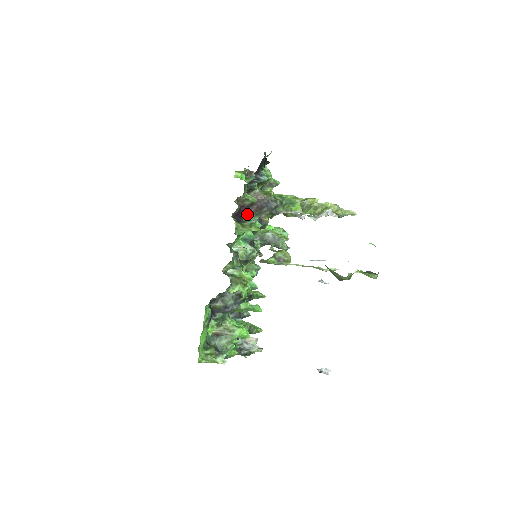
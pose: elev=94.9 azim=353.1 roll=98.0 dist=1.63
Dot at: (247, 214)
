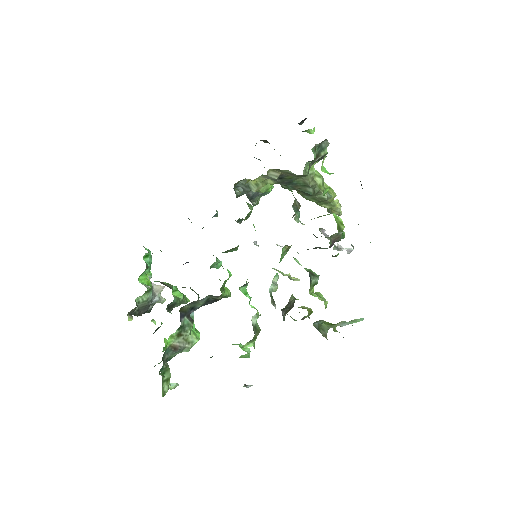
Dot at: occluded
